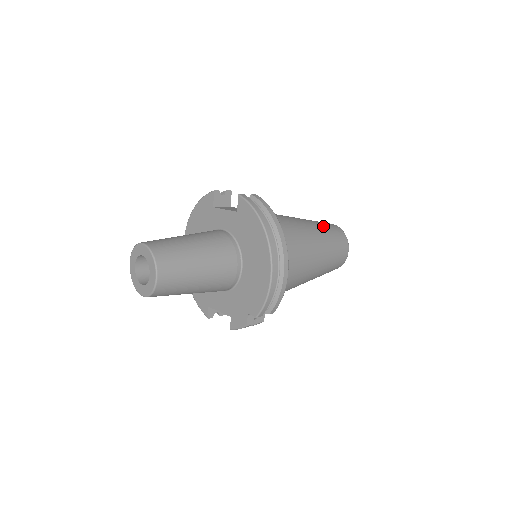
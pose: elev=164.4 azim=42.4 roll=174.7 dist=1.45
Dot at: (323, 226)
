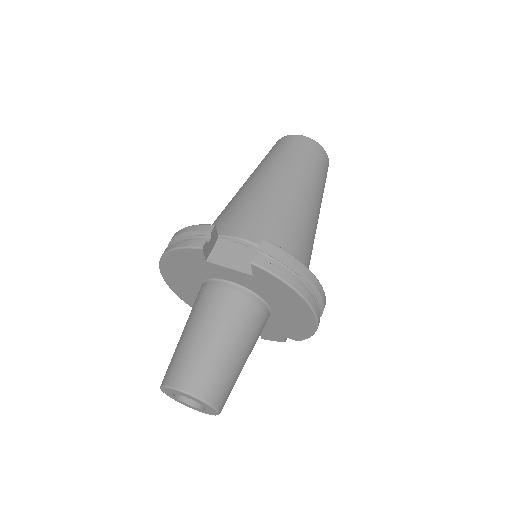
Dot at: (306, 166)
